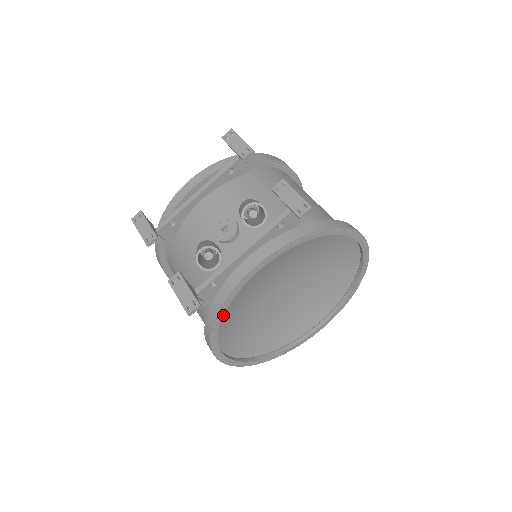
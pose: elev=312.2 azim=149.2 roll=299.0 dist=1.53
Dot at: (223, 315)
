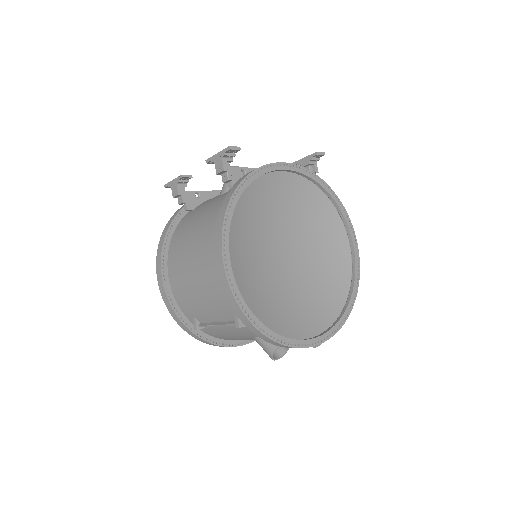
Dot at: (248, 185)
